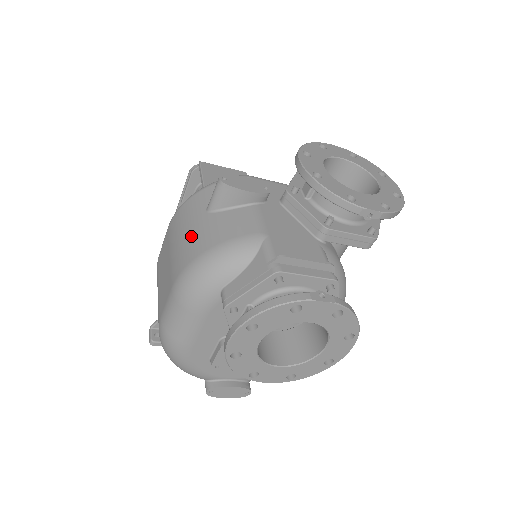
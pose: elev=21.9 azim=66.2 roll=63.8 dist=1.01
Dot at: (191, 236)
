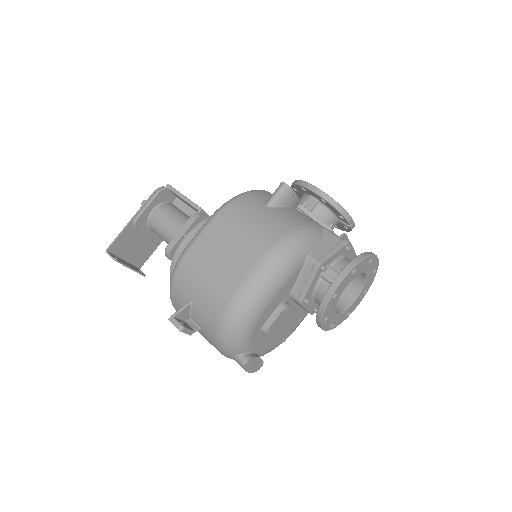
Dot at: (267, 220)
